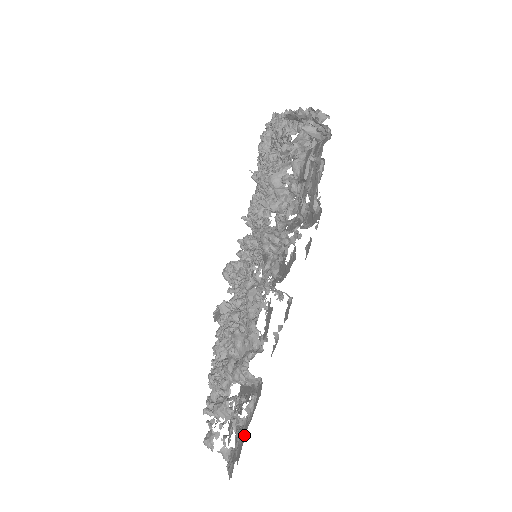
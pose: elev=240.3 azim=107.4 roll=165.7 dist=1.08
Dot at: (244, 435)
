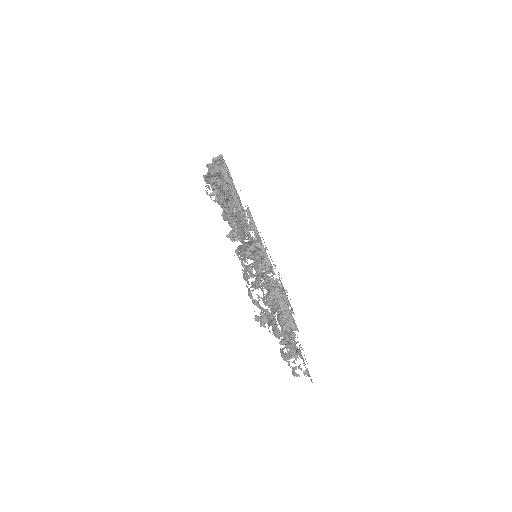
Dot at: occluded
